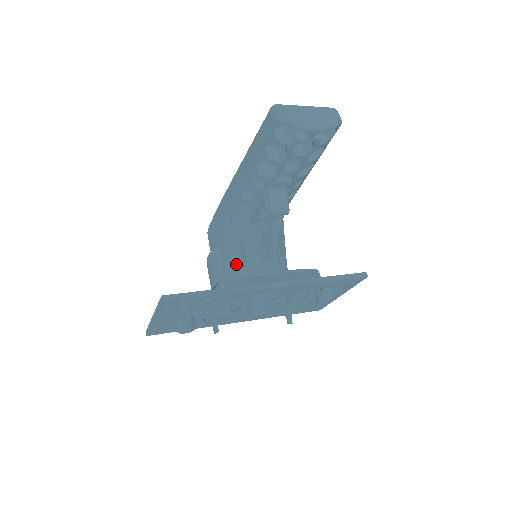
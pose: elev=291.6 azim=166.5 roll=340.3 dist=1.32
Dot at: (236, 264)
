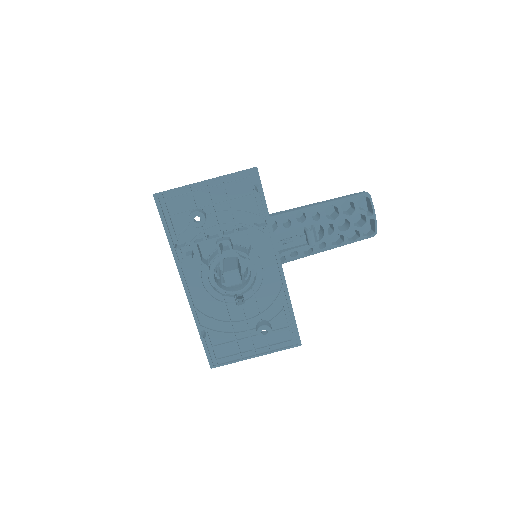
Dot at: occluded
